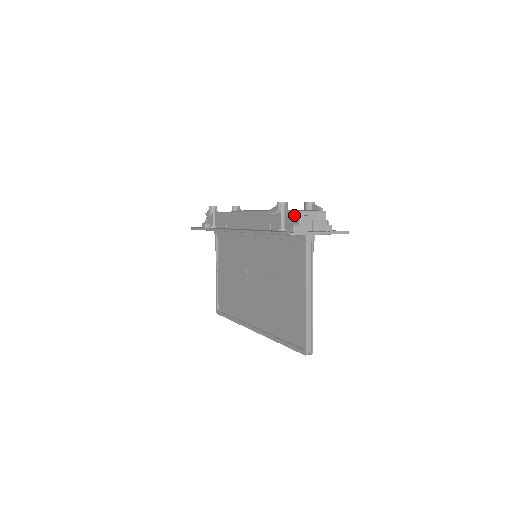
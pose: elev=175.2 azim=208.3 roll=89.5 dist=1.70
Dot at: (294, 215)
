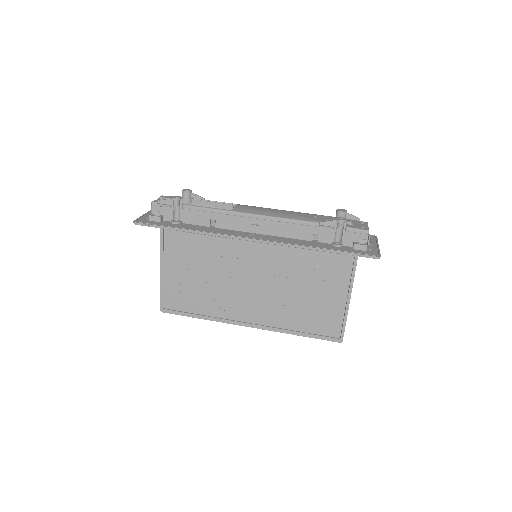
Dot at: (360, 233)
